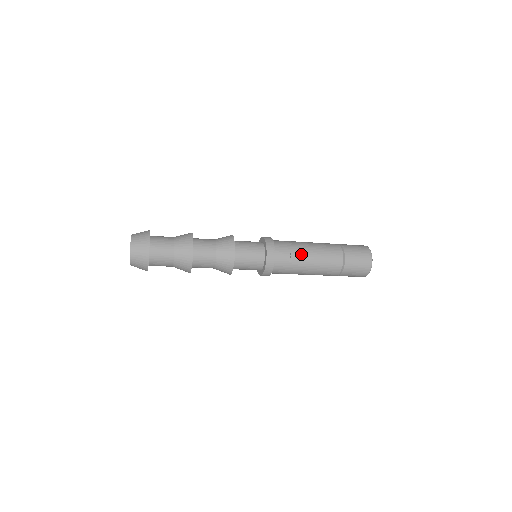
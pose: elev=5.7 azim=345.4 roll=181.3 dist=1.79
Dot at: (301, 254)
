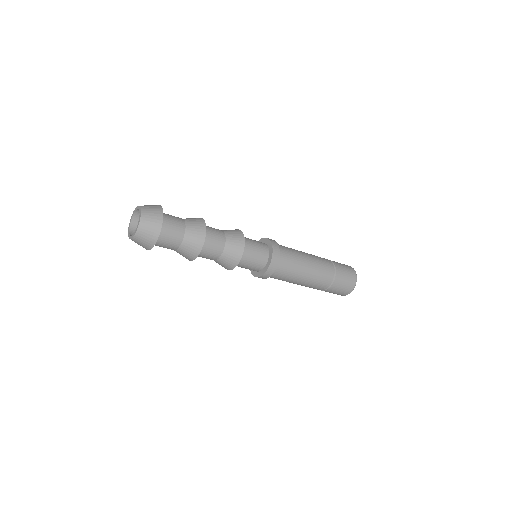
Dot at: (300, 256)
